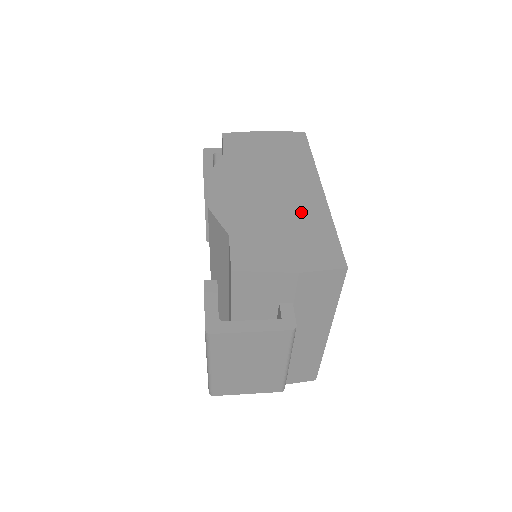
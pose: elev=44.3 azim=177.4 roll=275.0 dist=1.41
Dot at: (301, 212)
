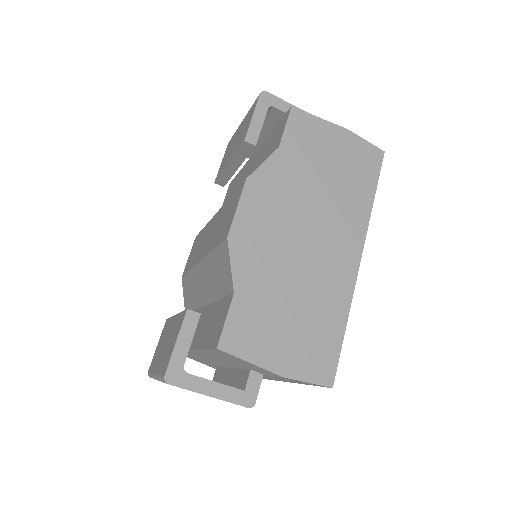
Dot at: (323, 288)
